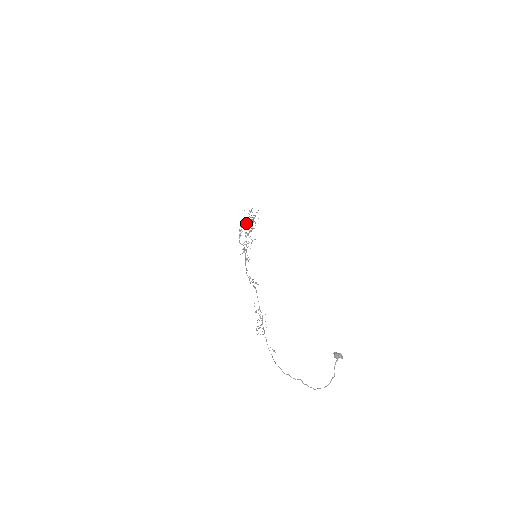
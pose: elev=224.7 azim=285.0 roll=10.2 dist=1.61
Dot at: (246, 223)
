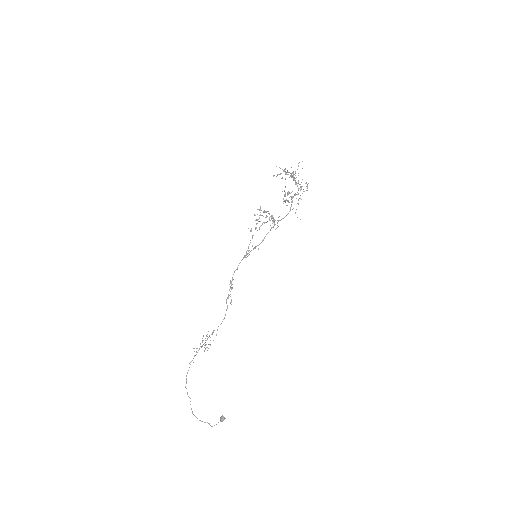
Dot at: occluded
